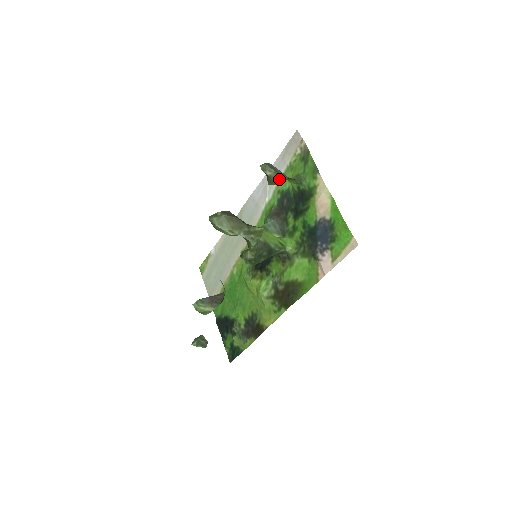
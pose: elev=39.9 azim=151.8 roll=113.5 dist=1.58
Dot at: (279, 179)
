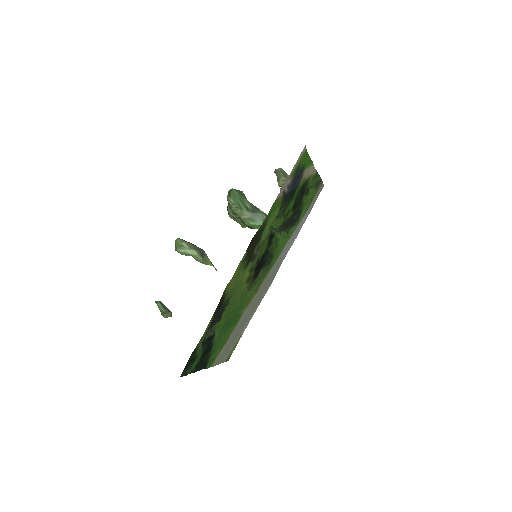
Dot at: (284, 175)
